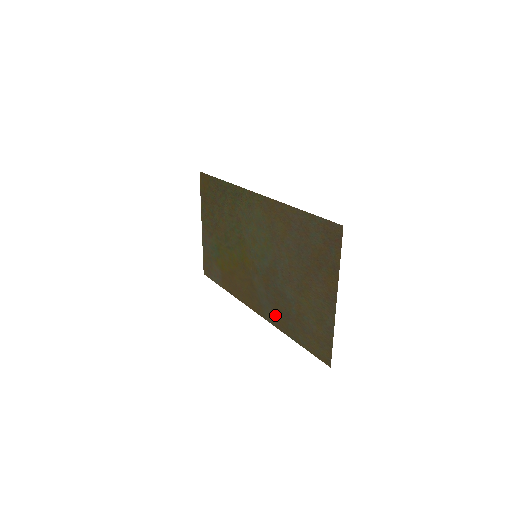
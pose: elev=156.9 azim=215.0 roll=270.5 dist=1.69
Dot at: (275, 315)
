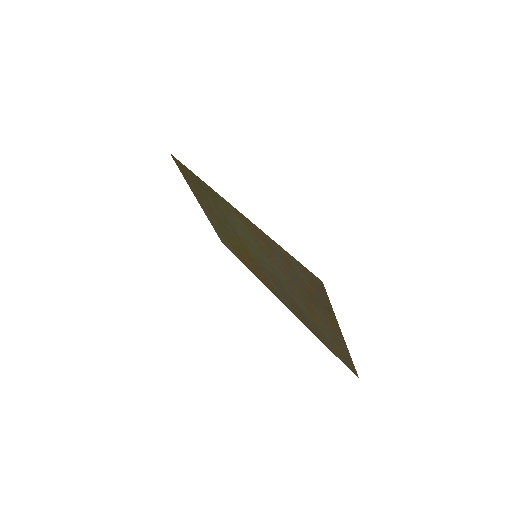
Dot at: (295, 311)
